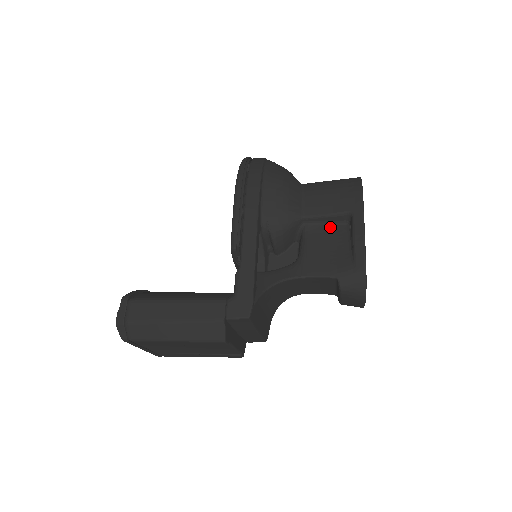
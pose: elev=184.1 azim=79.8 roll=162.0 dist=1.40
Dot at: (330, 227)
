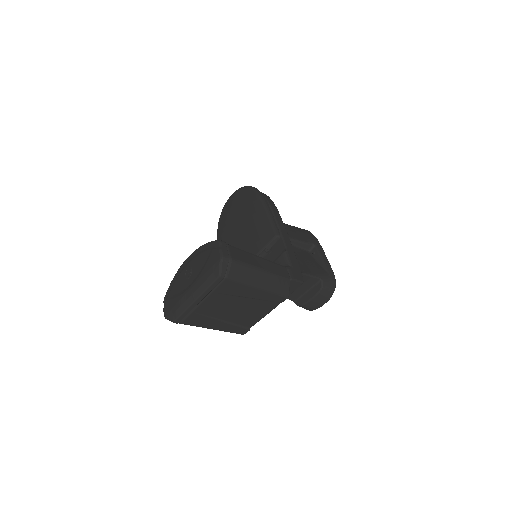
Dot at: (301, 250)
